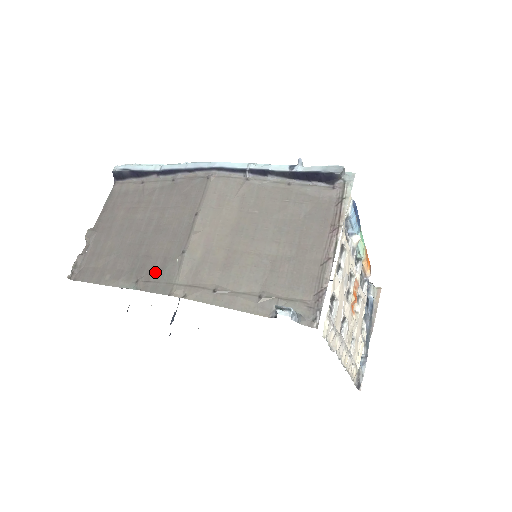
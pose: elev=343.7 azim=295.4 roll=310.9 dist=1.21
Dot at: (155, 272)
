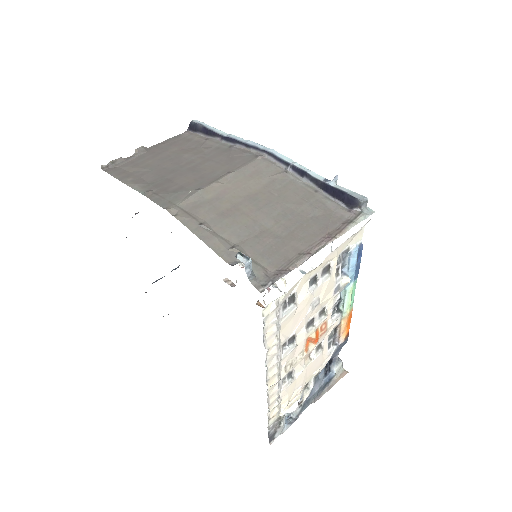
Dot at: (167, 191)
